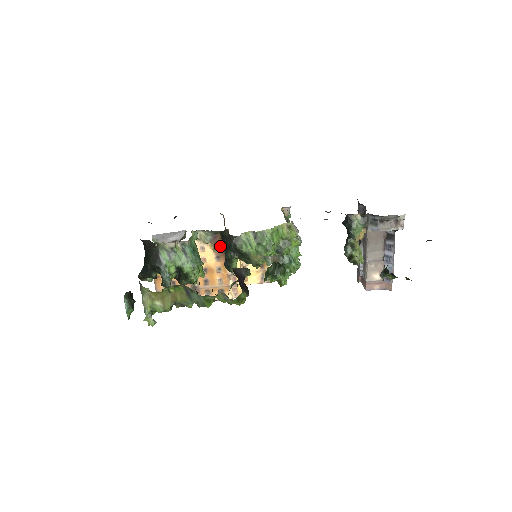
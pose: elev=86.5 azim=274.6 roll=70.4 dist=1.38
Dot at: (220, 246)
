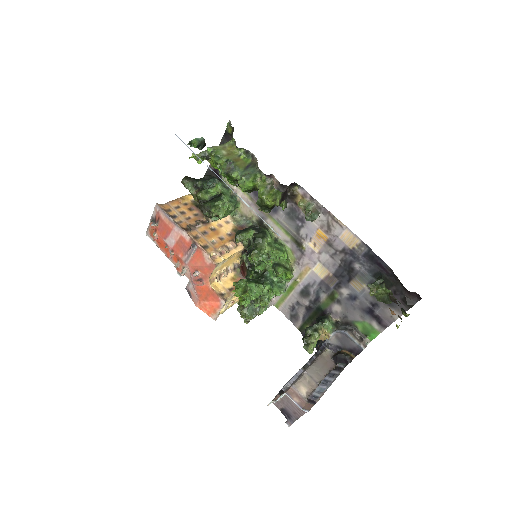
Dot at: occluded
